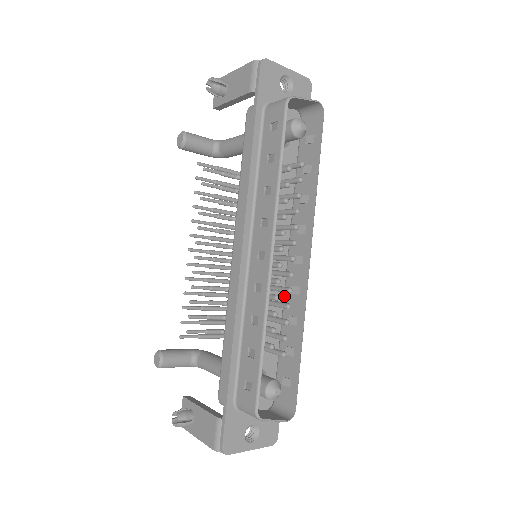
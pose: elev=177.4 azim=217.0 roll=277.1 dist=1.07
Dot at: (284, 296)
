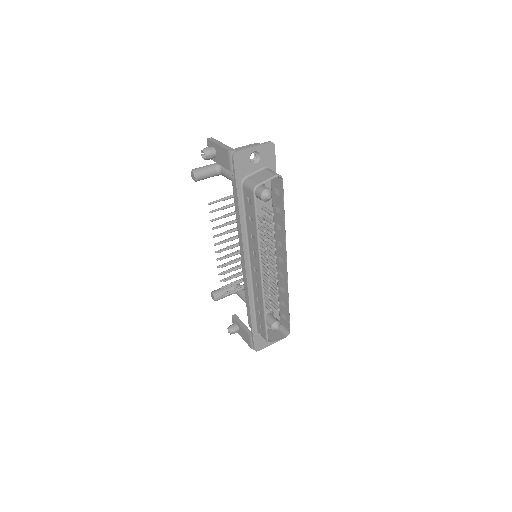
Dot at: occluded
